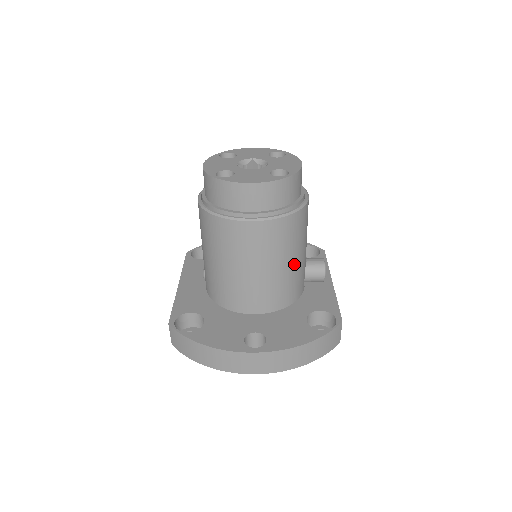
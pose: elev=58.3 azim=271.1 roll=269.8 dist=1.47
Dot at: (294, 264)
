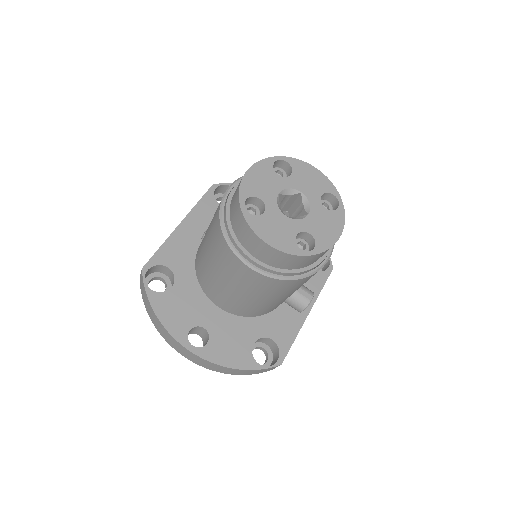
Dot at: (274, 301)
